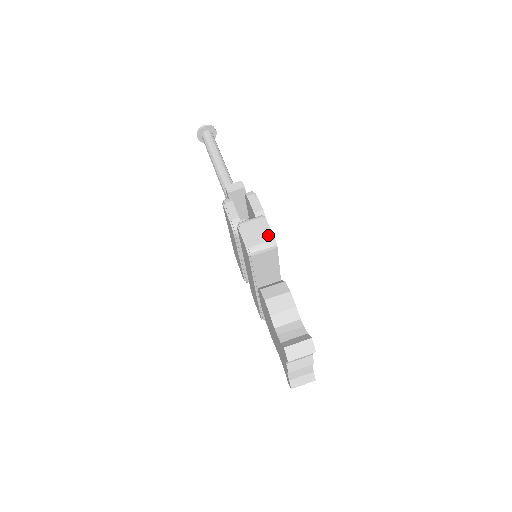
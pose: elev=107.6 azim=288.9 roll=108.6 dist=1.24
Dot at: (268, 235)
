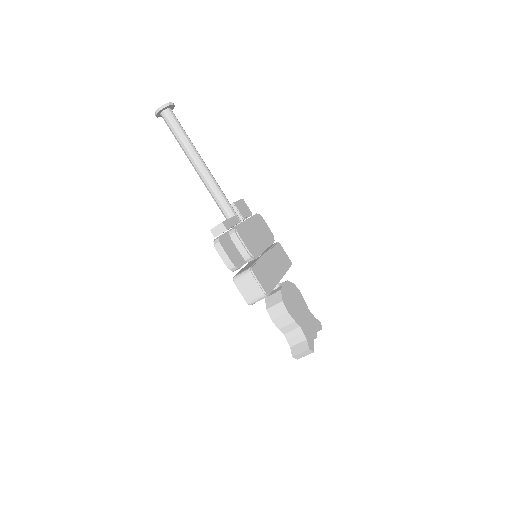
Dot at: (259, 290)
